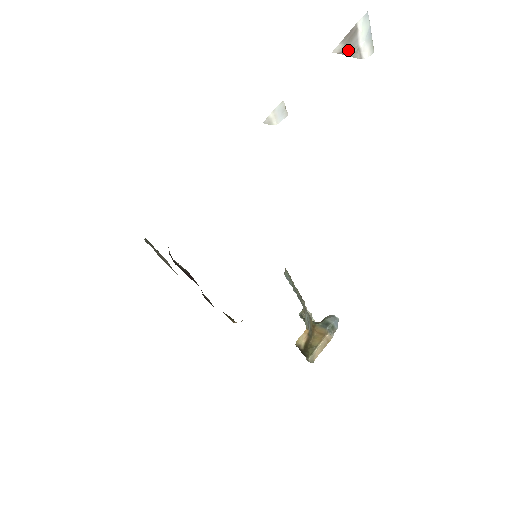
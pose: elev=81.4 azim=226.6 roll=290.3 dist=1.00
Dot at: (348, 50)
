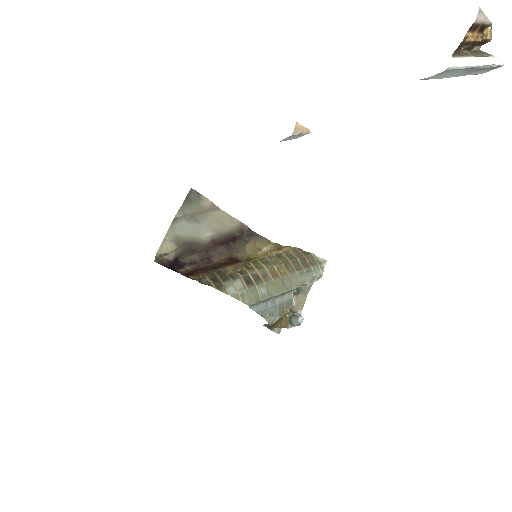
Dot at: occluded
